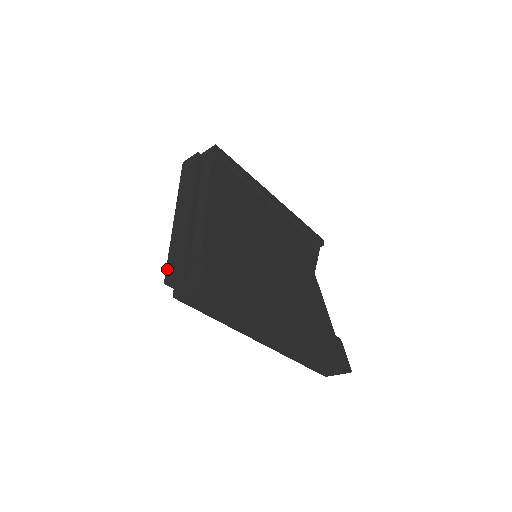
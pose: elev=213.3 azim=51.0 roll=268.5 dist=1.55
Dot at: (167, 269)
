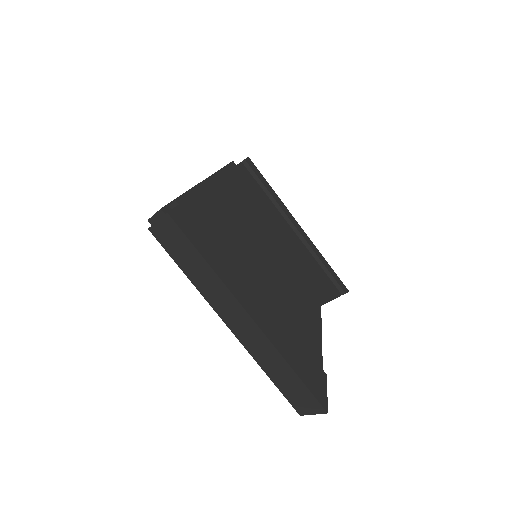
Dot at: occluded
